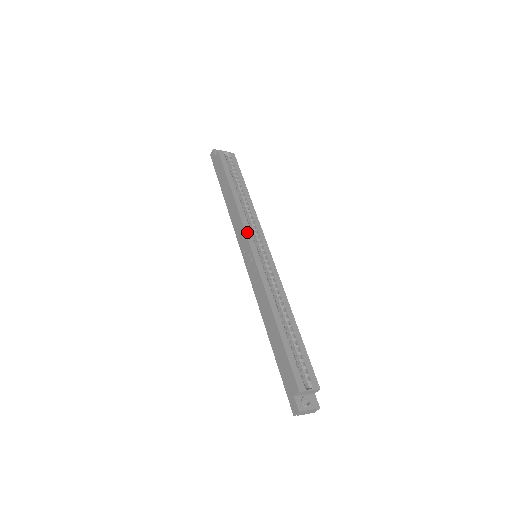
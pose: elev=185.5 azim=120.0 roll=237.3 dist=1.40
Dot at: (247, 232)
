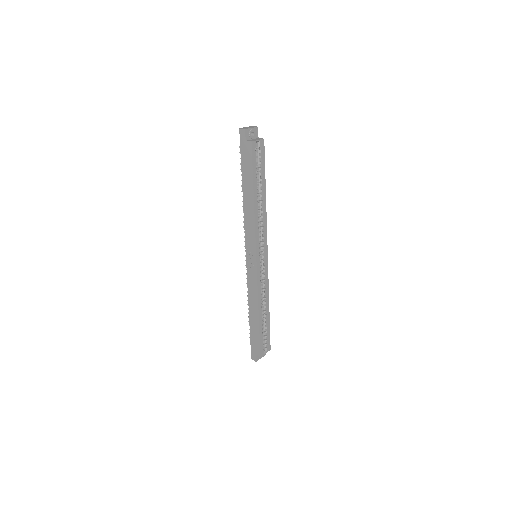
Dot at: (257, 244)
